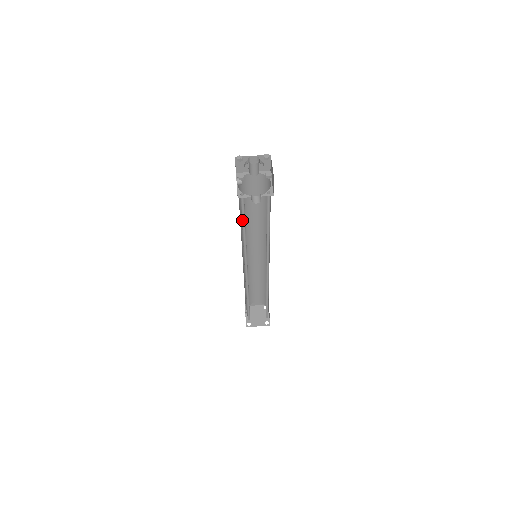
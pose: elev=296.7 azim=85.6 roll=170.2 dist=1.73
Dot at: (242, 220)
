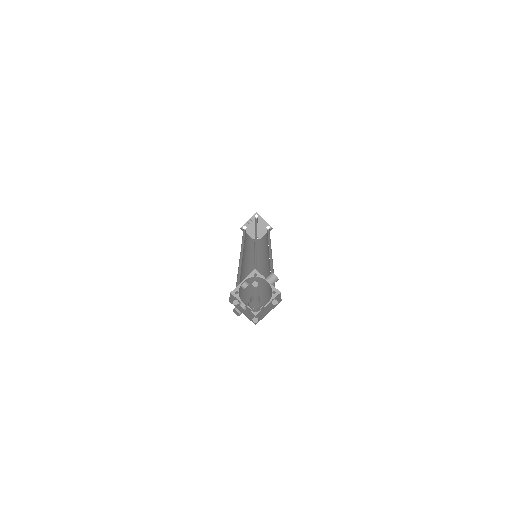
Dot at: occluded
